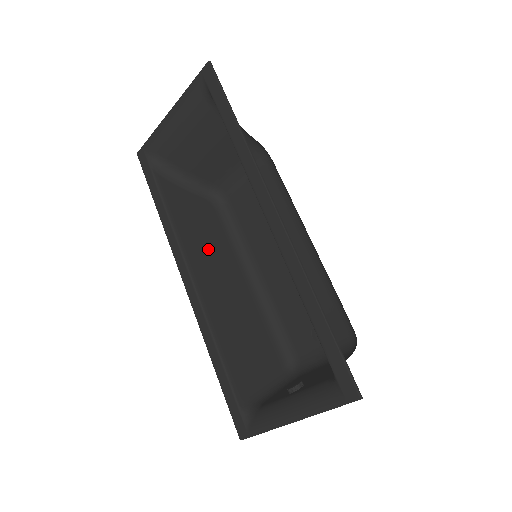
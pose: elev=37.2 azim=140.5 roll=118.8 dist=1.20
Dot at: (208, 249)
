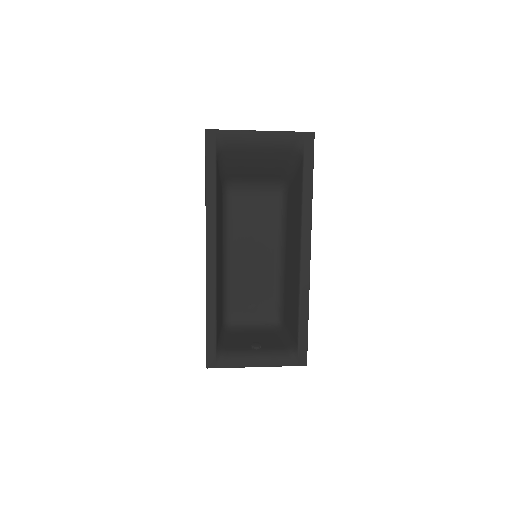
Dot at: occluded
